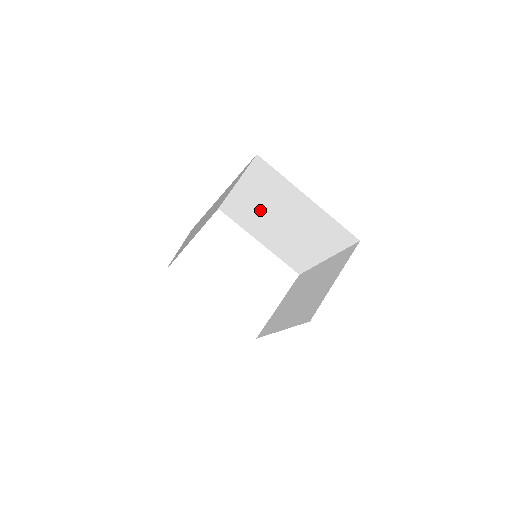
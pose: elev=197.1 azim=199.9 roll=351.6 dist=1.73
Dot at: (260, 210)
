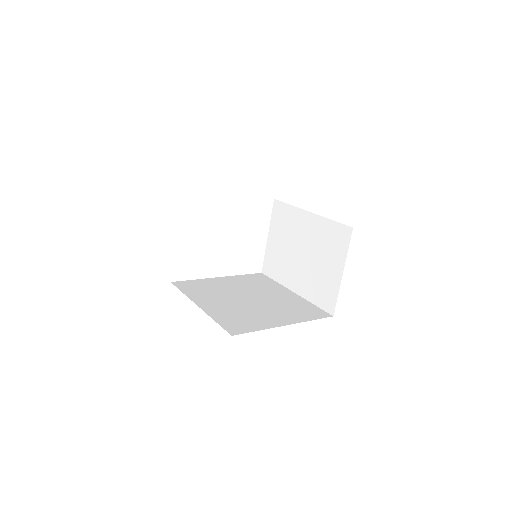
Dot at: occluded
